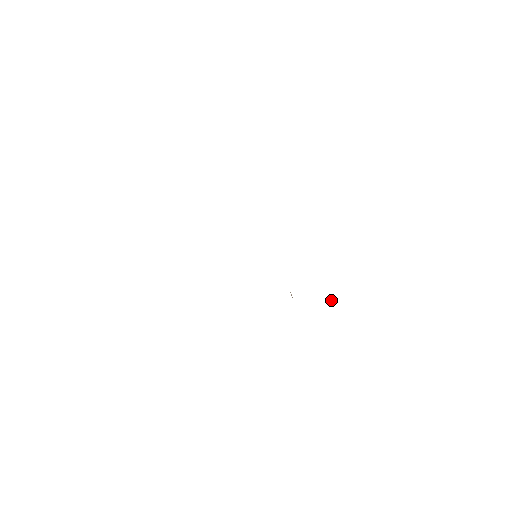
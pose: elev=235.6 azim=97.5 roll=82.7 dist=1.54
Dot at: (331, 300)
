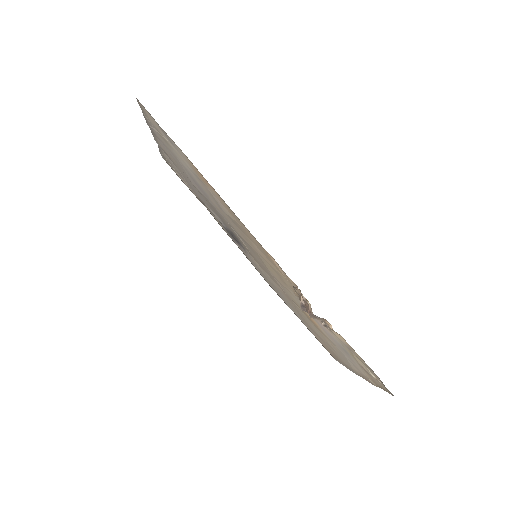
Dot at: occluded
